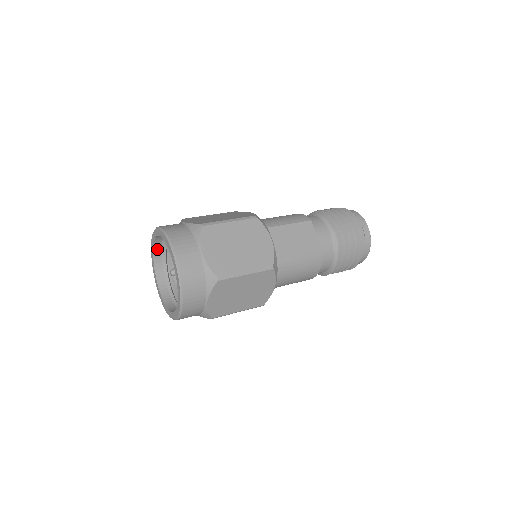
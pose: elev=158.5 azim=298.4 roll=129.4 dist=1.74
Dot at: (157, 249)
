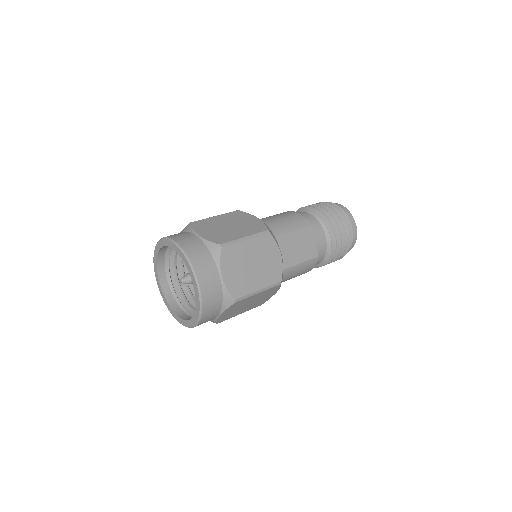
Dot at: (162, 250)
